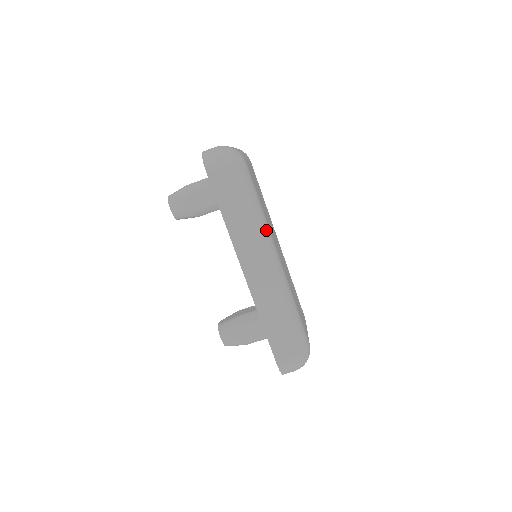
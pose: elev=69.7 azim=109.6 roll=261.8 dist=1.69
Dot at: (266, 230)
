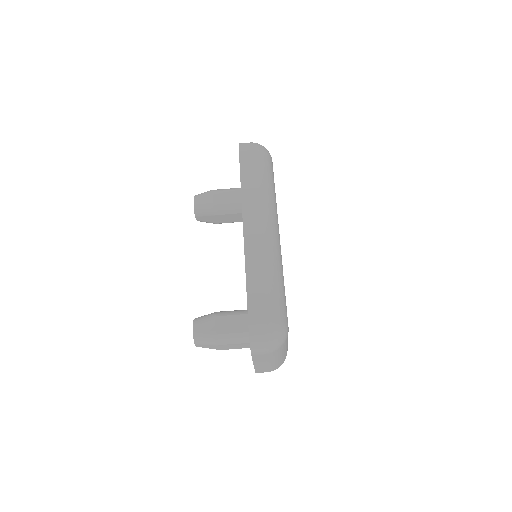
Dot at: (274, 206)
